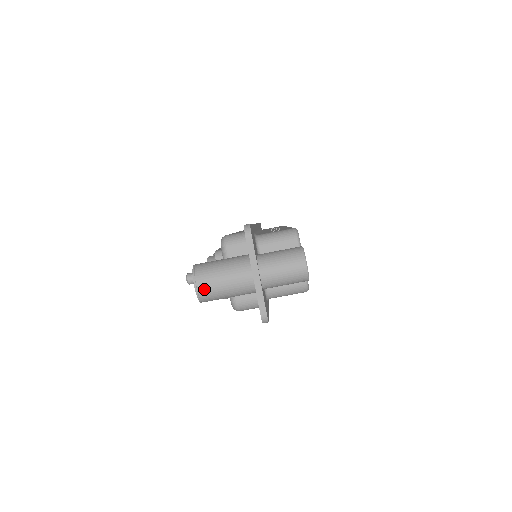
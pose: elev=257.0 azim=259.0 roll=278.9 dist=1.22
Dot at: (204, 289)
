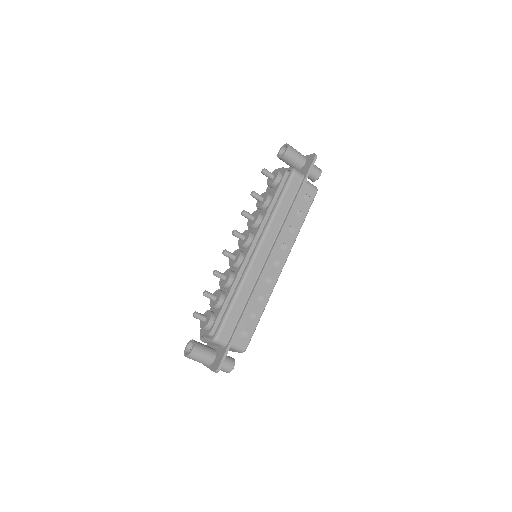
Dot at: occluded
